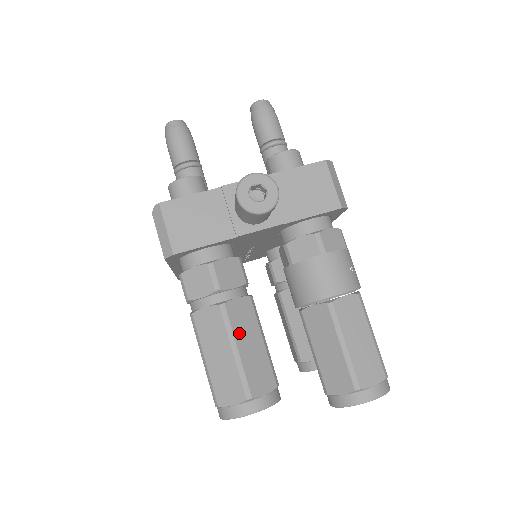
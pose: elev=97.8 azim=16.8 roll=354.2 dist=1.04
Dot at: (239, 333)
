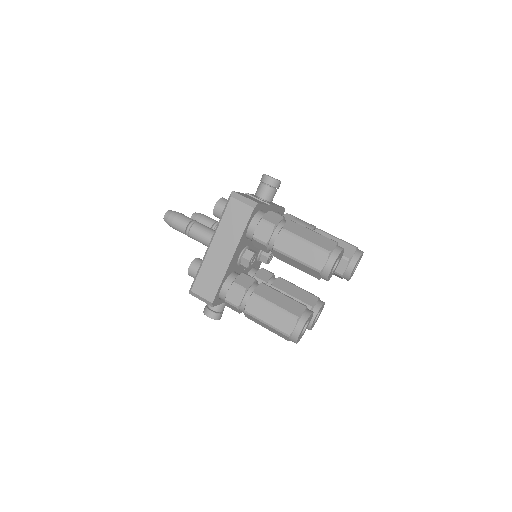
Dot at: occluded
